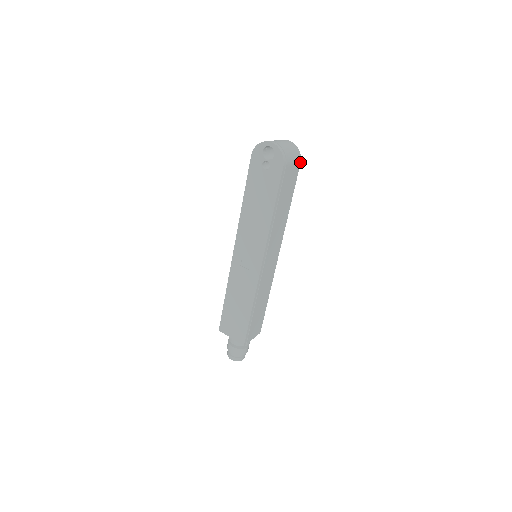
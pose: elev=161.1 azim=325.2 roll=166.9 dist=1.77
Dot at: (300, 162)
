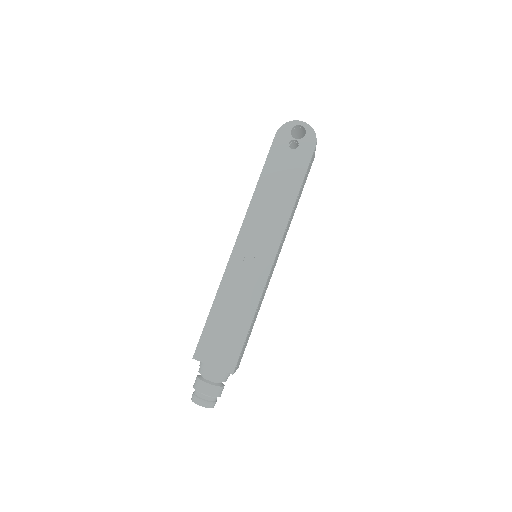
Dot at: occluded
